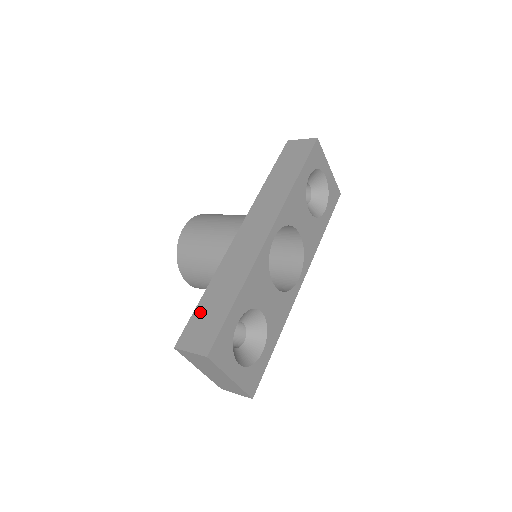
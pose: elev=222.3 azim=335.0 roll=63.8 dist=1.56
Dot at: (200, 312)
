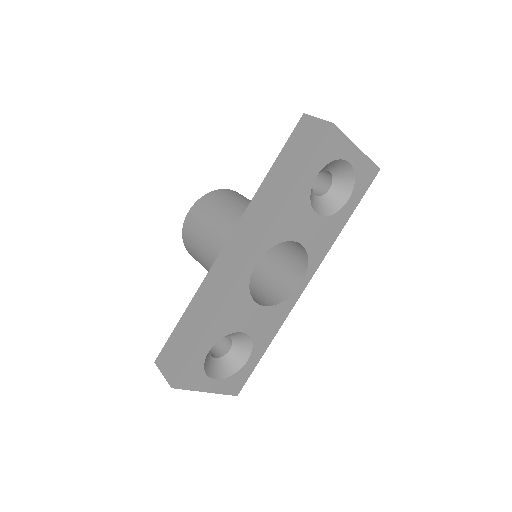
Dot at: (177, 334)
